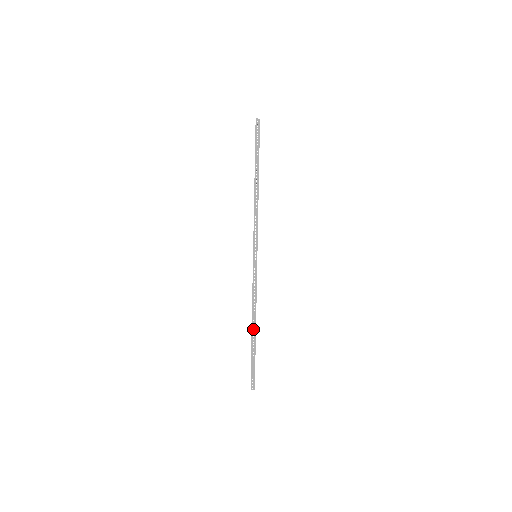
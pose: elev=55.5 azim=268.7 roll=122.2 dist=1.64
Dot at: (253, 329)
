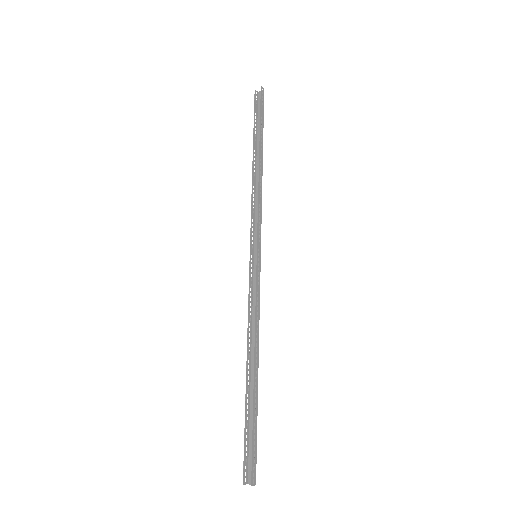
Dot at: (255, 369)
